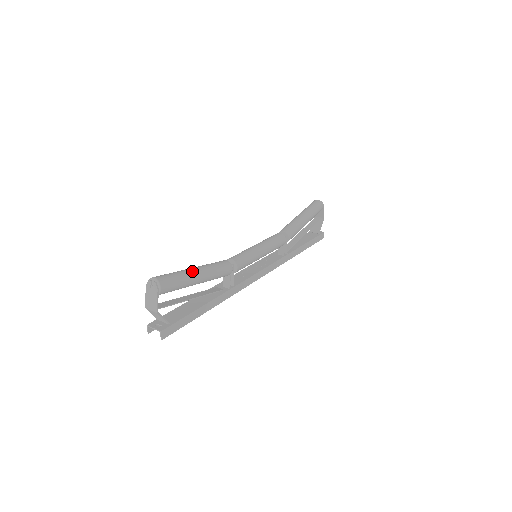
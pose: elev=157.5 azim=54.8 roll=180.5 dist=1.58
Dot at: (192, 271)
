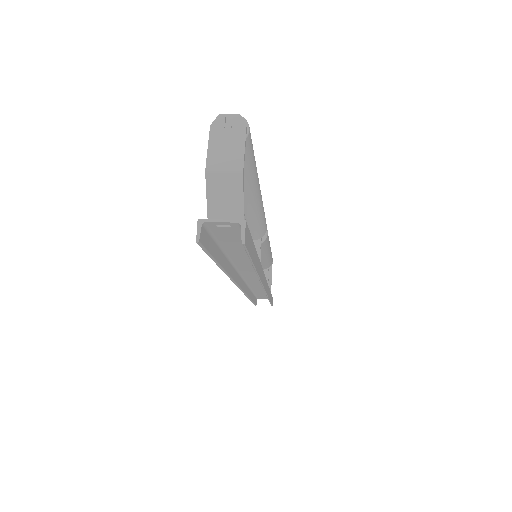
Dot at: occluded
